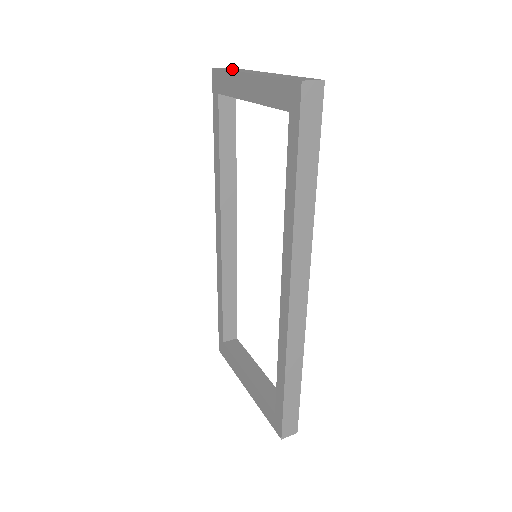
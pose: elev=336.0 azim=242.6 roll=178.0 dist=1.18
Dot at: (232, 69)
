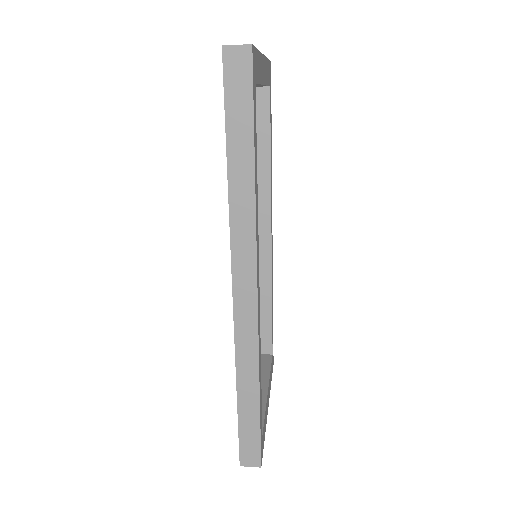
Dot at: occluded
